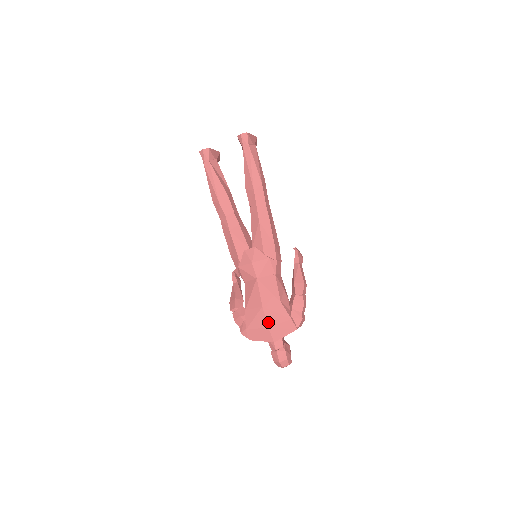
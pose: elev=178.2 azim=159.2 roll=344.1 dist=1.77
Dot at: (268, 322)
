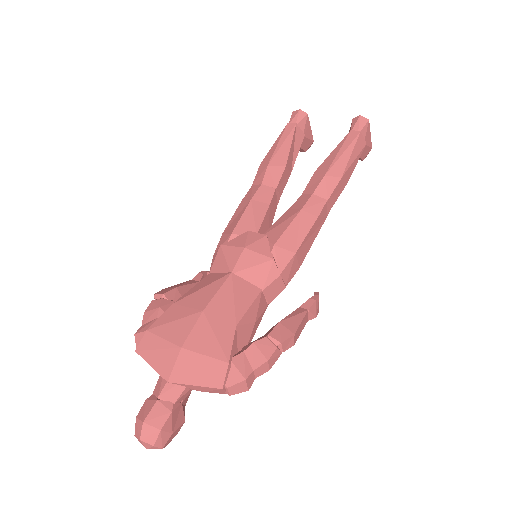
Dot at: (189, 339)
